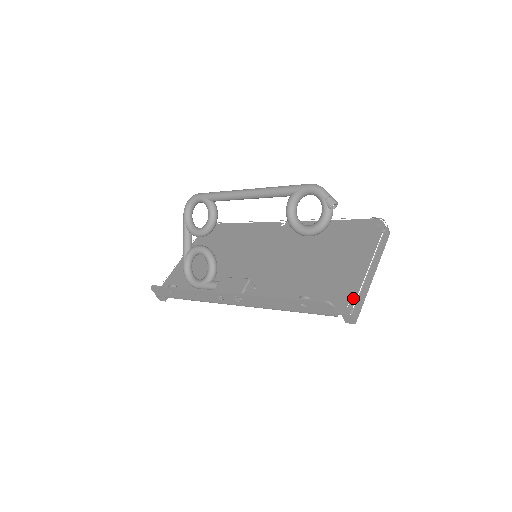
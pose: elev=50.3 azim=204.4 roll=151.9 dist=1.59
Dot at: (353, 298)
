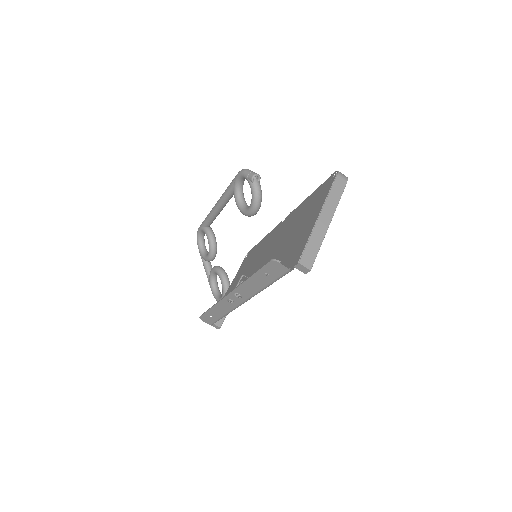
Dot at: (303, 249)
